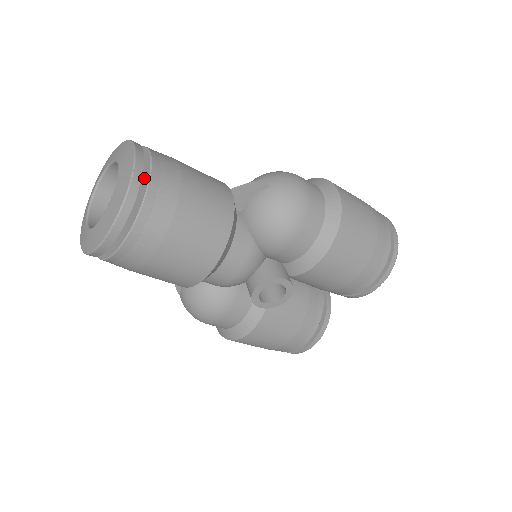
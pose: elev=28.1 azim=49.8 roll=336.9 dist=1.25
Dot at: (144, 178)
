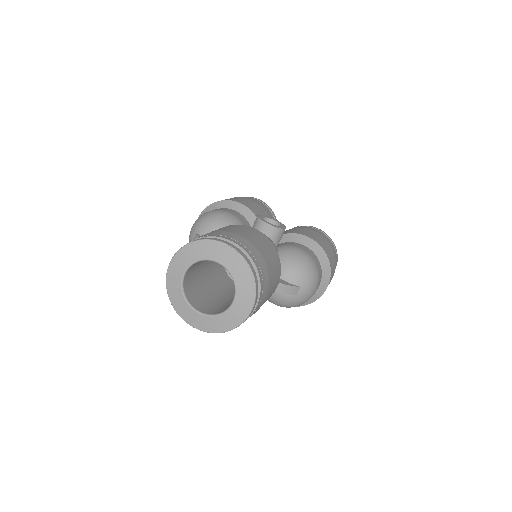
Dot at: occluded
